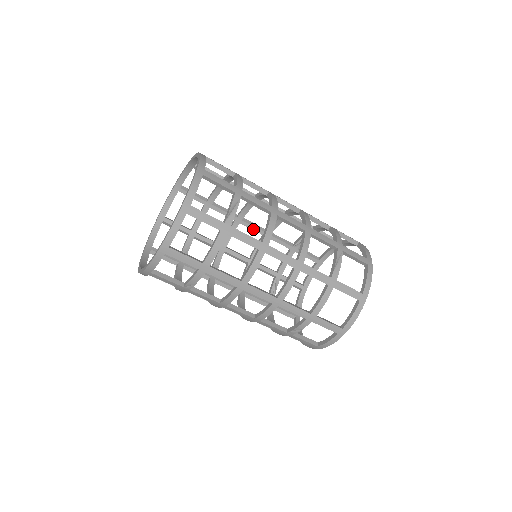
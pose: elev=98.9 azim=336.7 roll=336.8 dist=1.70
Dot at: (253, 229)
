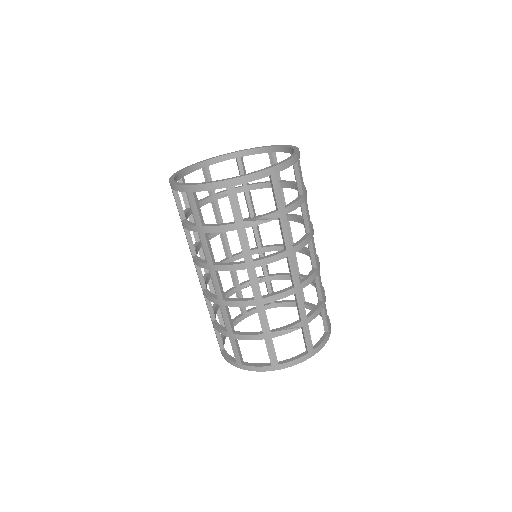
Dot at: occluded
